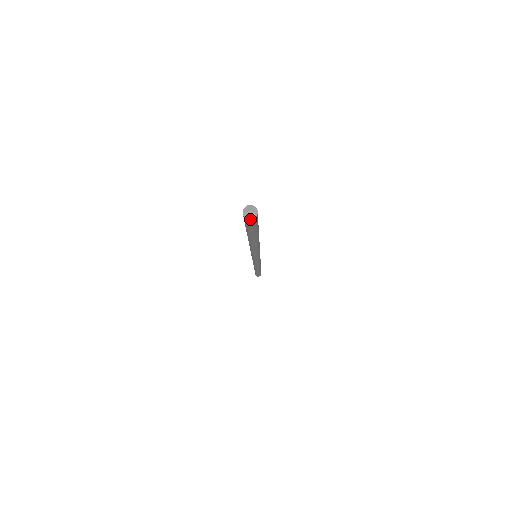
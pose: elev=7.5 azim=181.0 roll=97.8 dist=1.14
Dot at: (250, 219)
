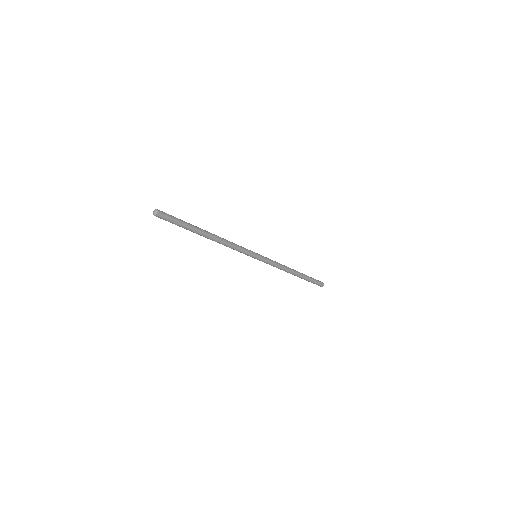
Dot at: (156, 214)
